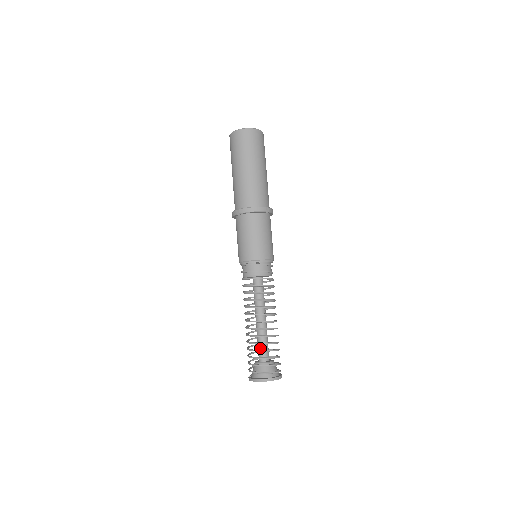
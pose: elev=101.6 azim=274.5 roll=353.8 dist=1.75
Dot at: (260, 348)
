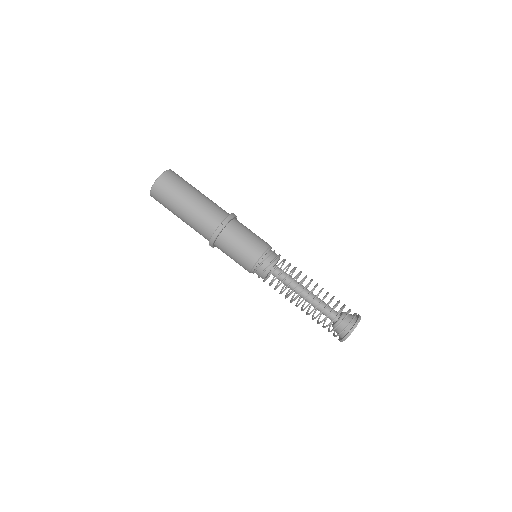
Dot at: occluded
